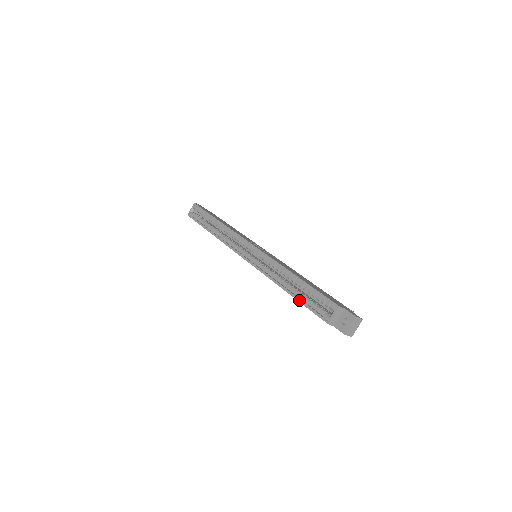
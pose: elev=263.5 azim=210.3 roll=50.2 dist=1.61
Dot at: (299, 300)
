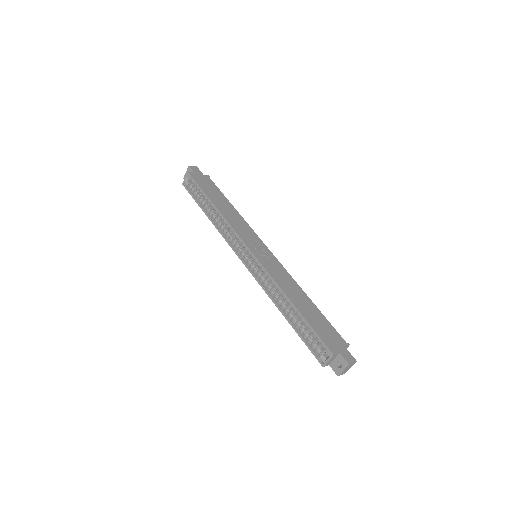
Dot at: (297, 332)
